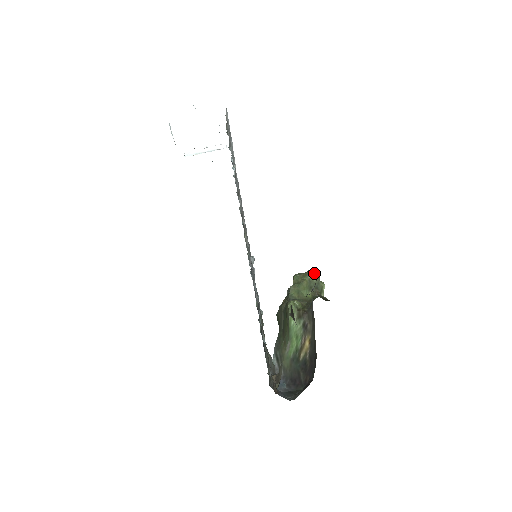
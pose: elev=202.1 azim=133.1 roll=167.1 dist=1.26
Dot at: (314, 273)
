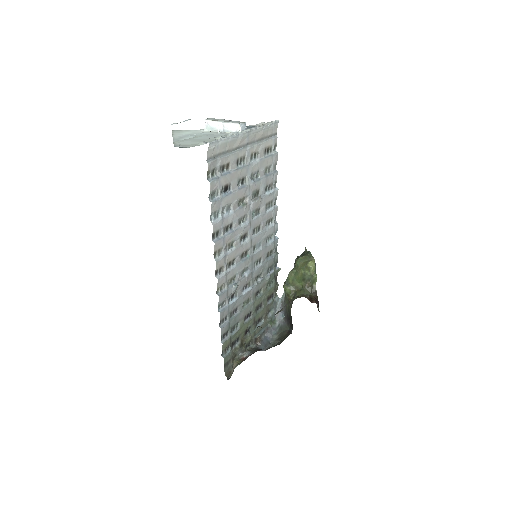
Dot at: (310, 268)
